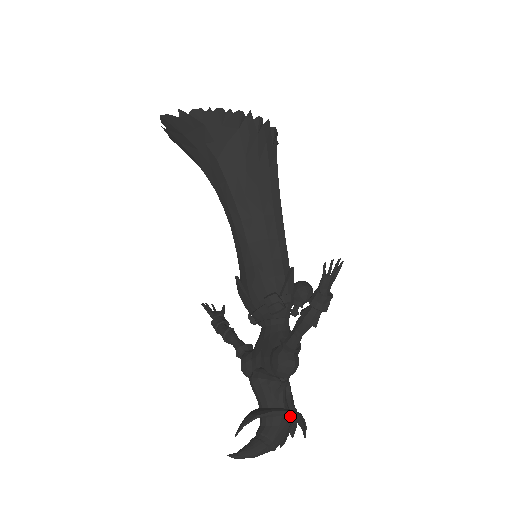
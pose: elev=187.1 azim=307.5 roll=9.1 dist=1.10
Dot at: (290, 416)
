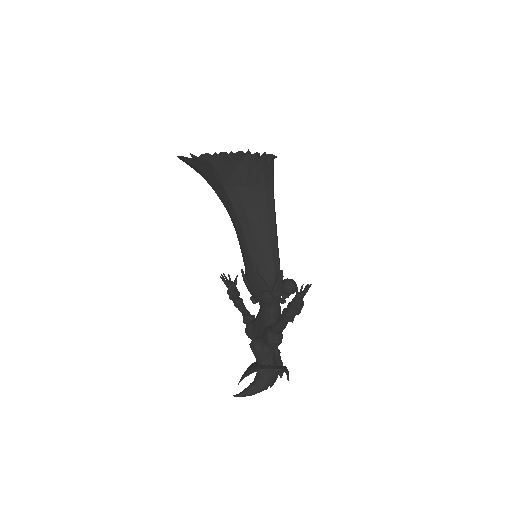
Dot at: occluded
